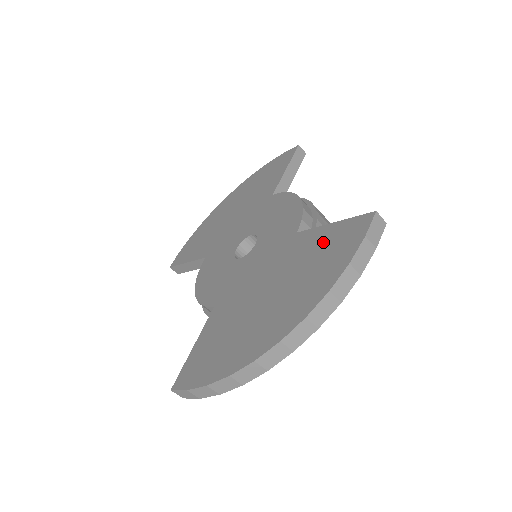
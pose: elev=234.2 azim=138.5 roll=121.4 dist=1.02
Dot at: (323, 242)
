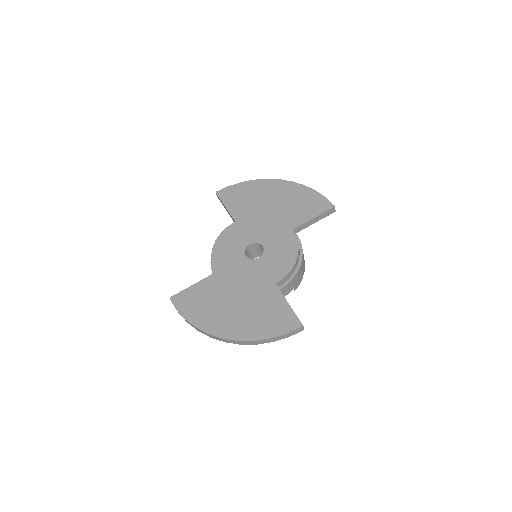
Dot at: (276, 310)
